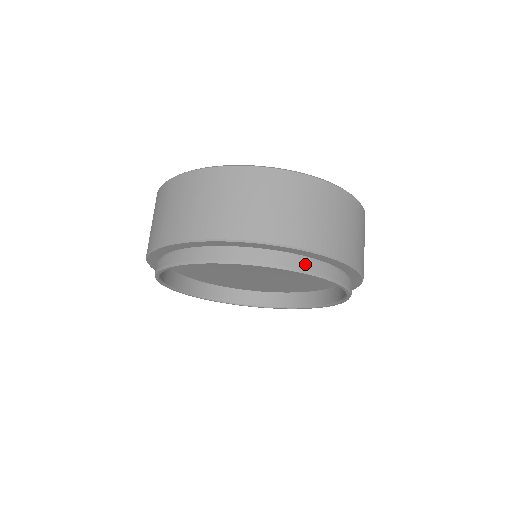
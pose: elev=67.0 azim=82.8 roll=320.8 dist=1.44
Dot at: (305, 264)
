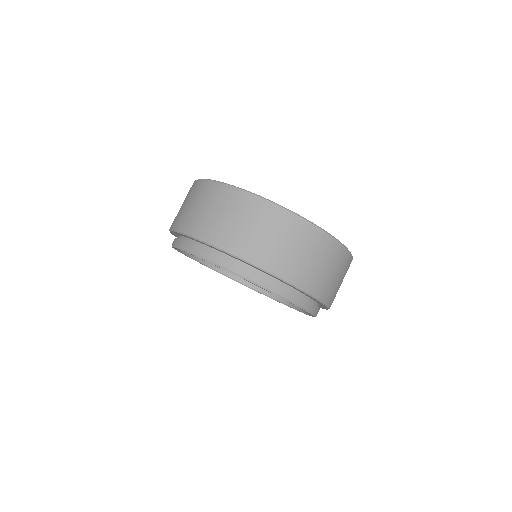
Dot at: (317, 310)
